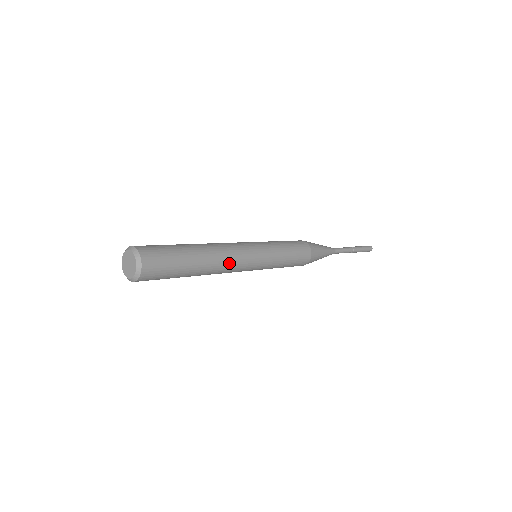
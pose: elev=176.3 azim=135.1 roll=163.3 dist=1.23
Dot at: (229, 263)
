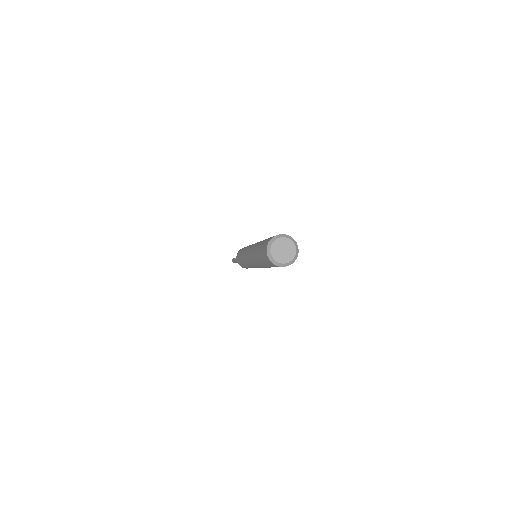
Dot at: occluded
